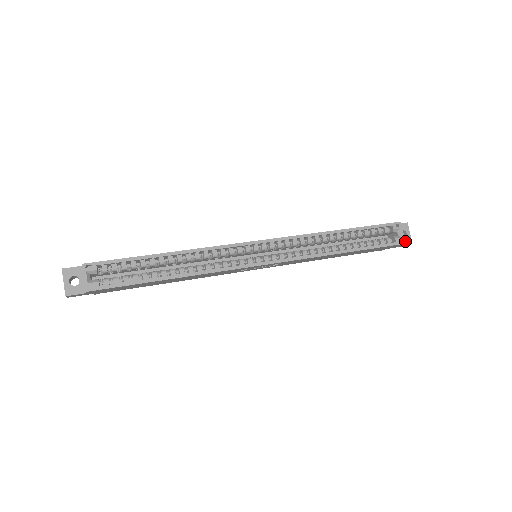
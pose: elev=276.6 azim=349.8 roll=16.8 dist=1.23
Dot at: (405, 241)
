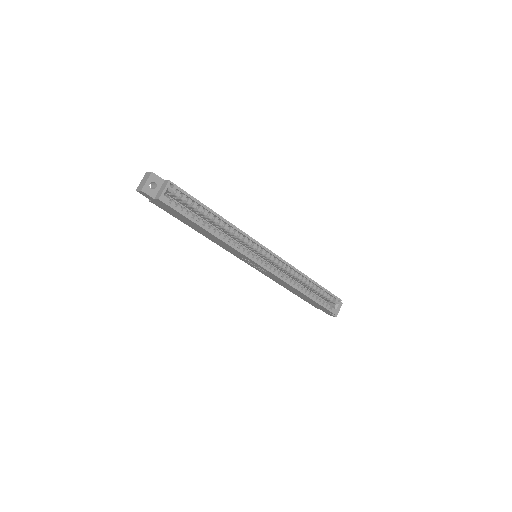
Dot at: occluded
